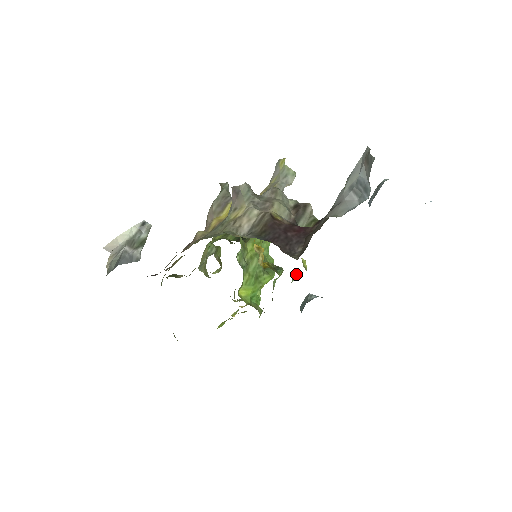
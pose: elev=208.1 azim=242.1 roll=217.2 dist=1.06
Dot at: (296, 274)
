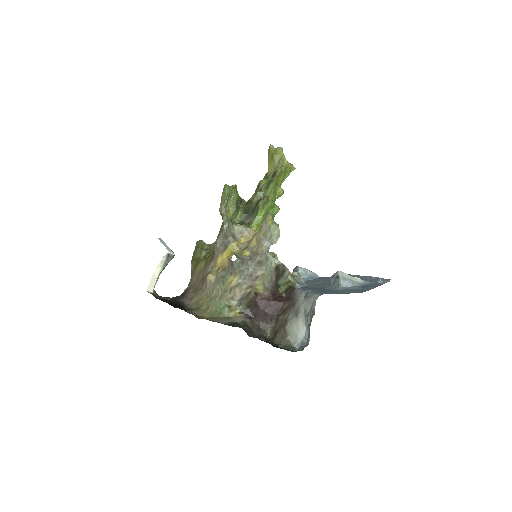
Dot at: occluded
